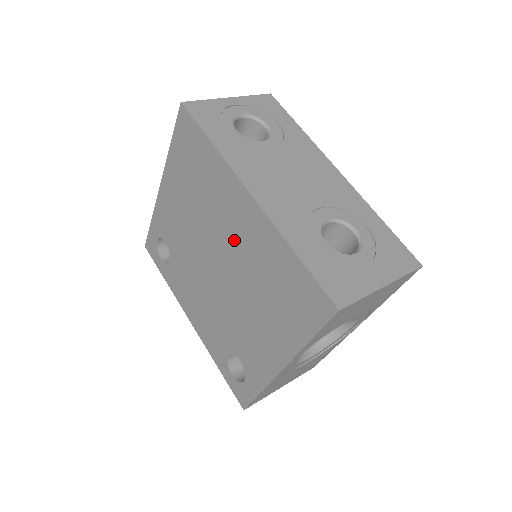
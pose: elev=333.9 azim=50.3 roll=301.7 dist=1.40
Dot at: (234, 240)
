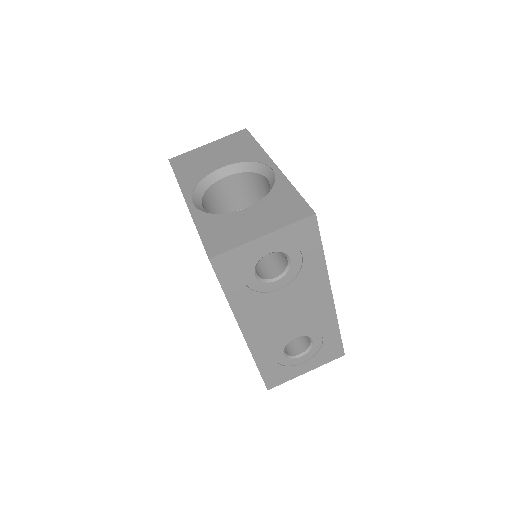
Dot at: occluded
